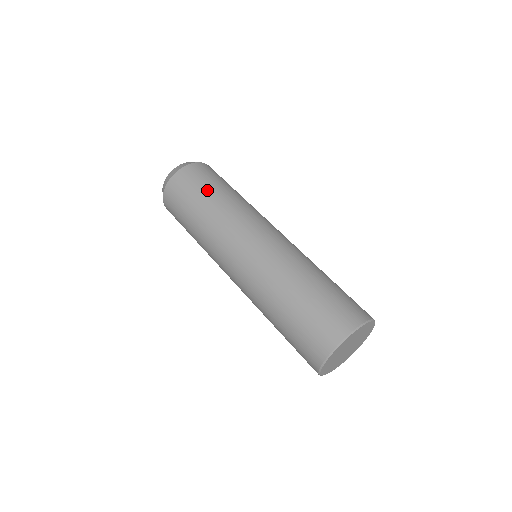
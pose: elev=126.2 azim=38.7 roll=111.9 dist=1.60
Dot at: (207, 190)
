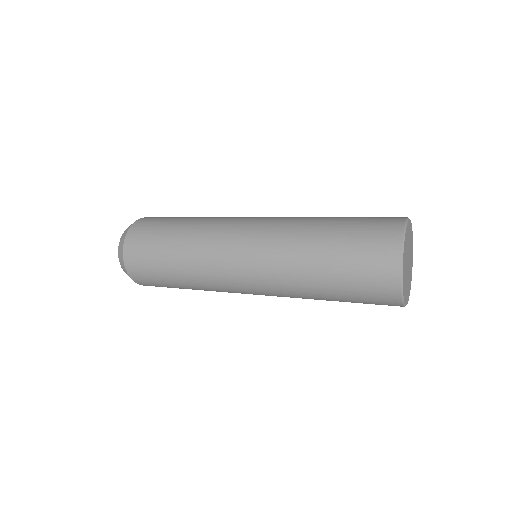
Dot at: occluded
